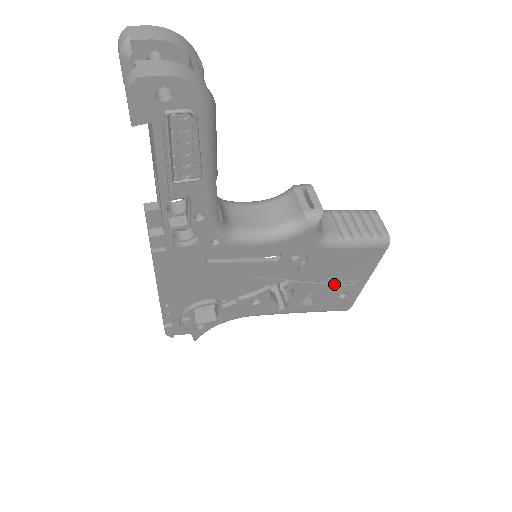
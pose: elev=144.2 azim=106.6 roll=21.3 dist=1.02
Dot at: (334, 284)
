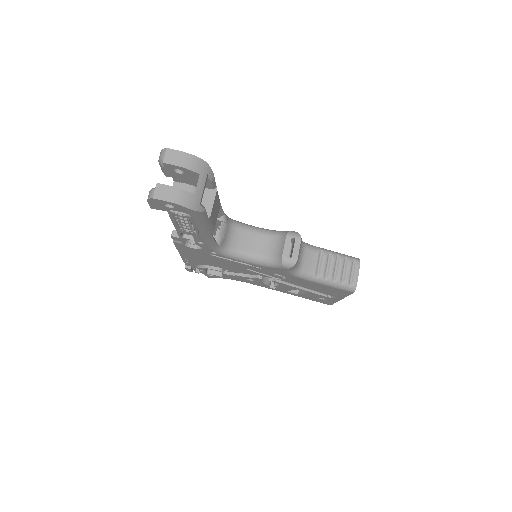
Dot at: (313, 292)
